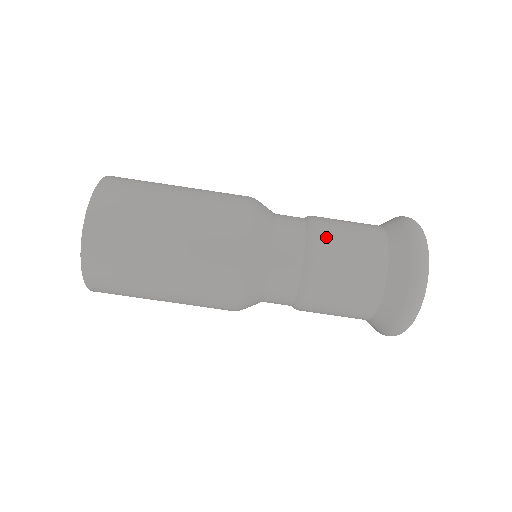
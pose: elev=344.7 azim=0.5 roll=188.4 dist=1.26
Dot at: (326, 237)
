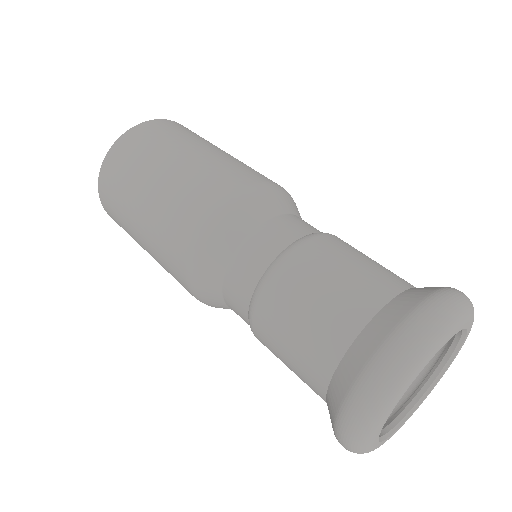
Dot at: (294, 270)
